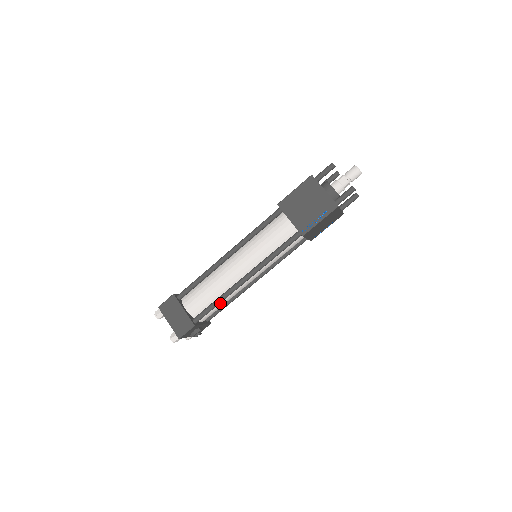
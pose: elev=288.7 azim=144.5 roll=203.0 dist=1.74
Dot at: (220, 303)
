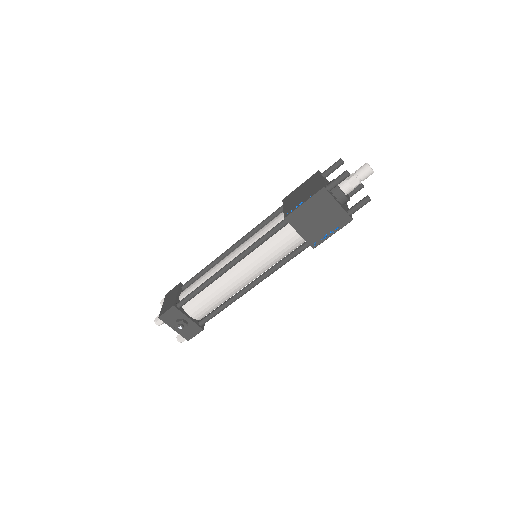
Dot at: (207, 295)
